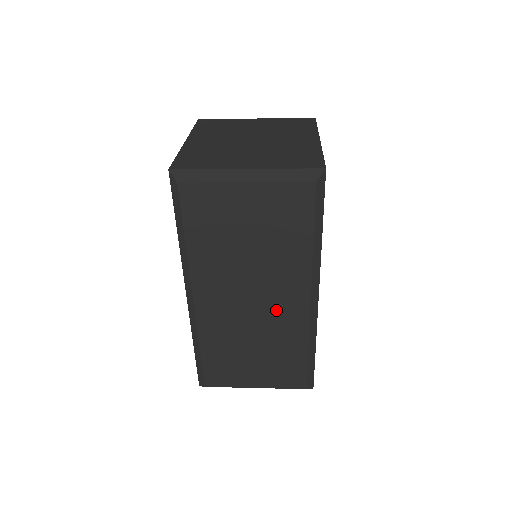
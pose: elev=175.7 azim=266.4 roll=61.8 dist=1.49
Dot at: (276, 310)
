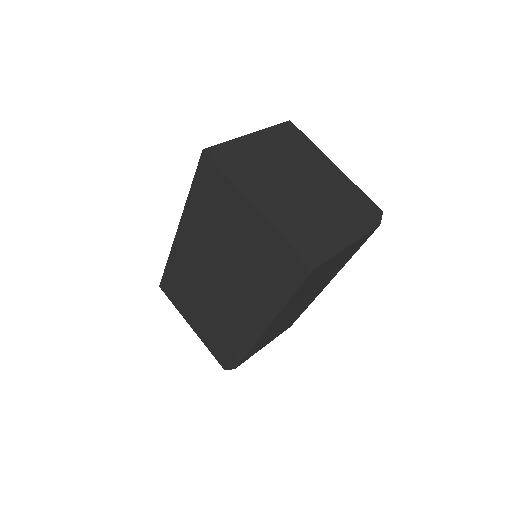
Dot at: (308, 300)
